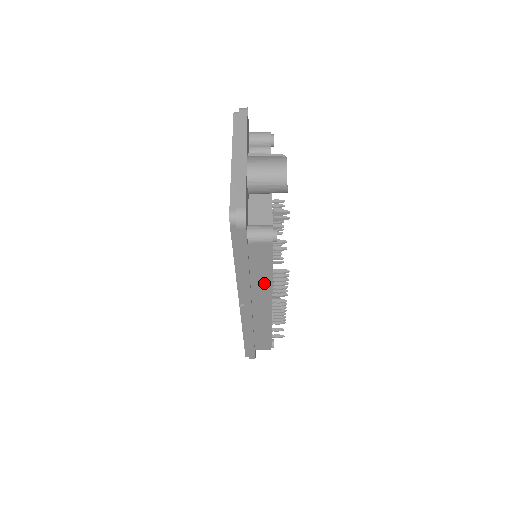
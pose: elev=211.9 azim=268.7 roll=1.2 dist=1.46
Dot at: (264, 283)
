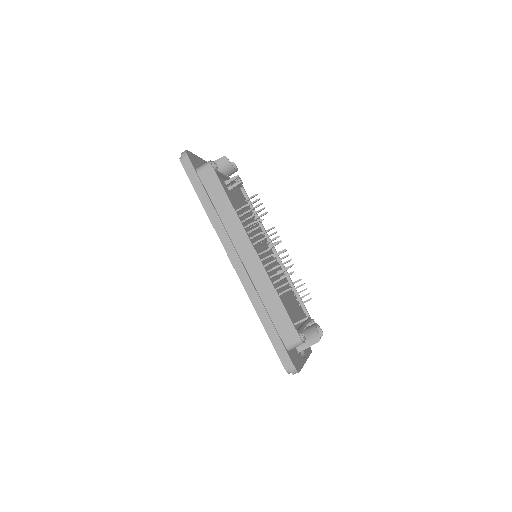
Dot at: (230, 215)
